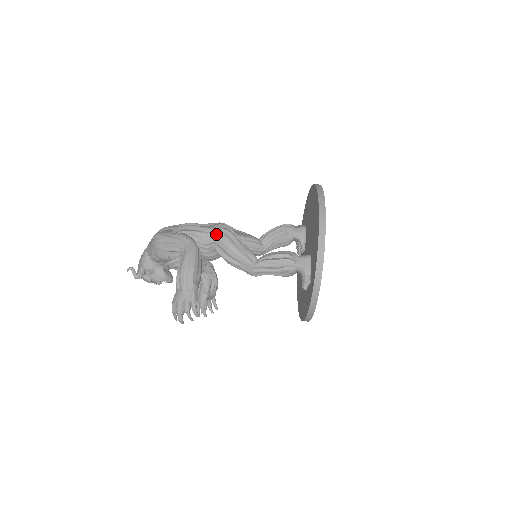
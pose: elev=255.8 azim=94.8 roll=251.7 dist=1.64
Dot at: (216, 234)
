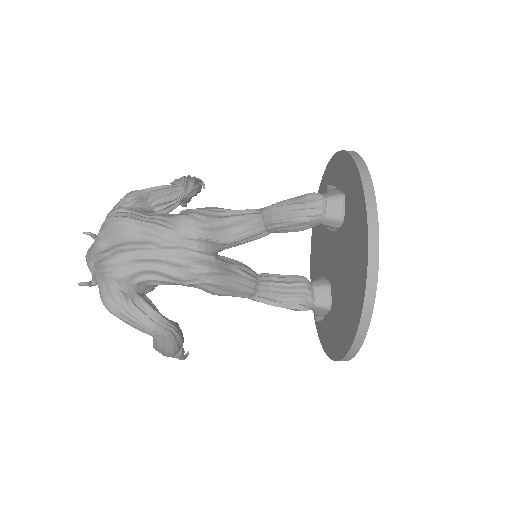
Dot at: (194, 286)
